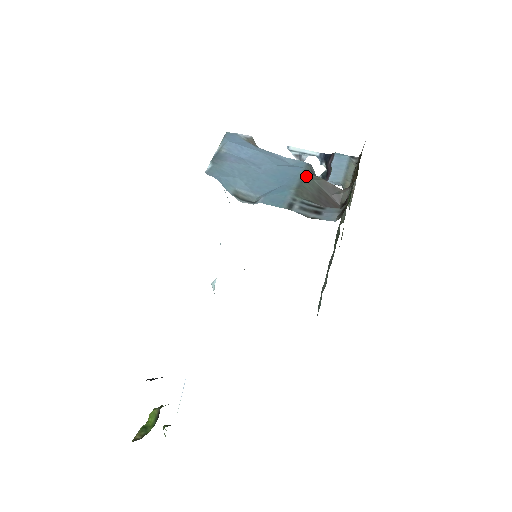
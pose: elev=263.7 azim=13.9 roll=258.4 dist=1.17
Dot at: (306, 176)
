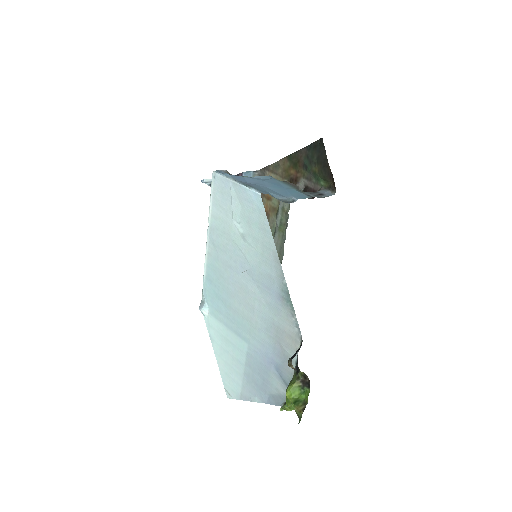
Dot at: occluded
